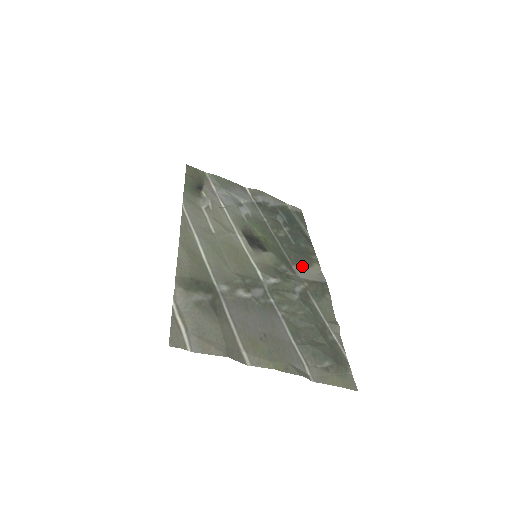
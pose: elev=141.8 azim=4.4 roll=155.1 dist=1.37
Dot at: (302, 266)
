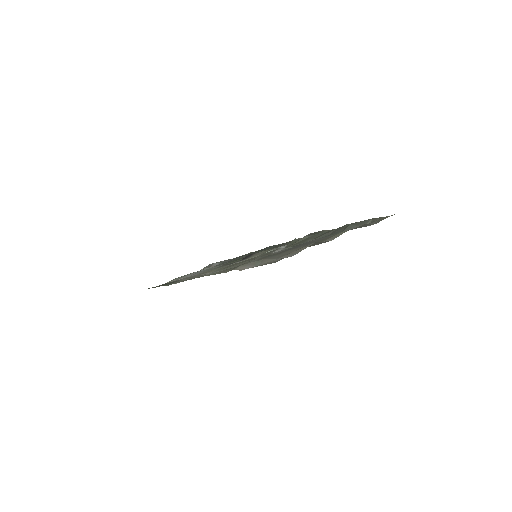
Dot at: occluded
